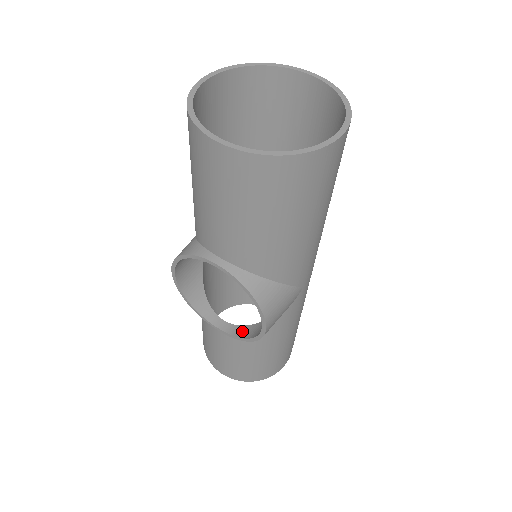
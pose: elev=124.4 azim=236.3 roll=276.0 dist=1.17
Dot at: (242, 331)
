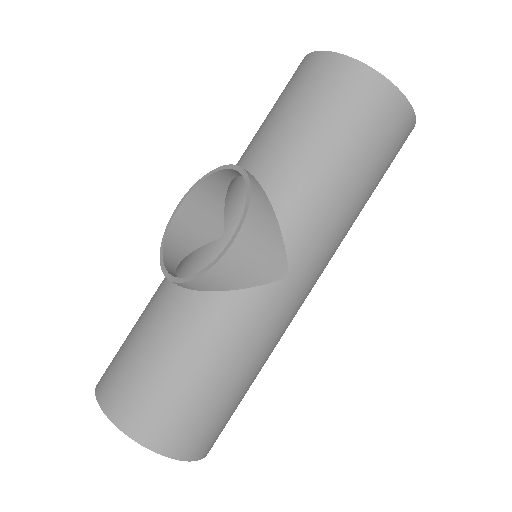
Dot at: occluded
